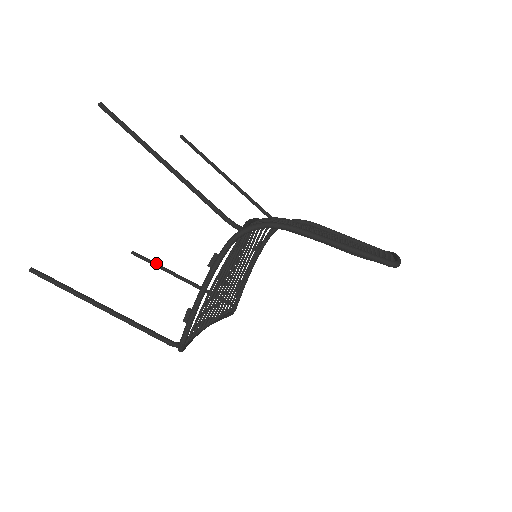
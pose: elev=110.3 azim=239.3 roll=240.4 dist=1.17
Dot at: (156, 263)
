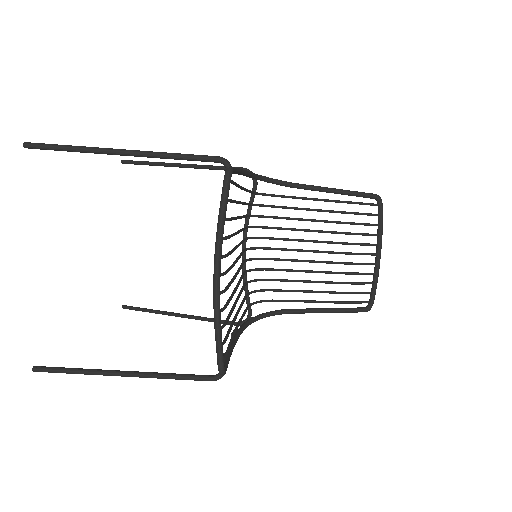
Dot at: (79, 369)
